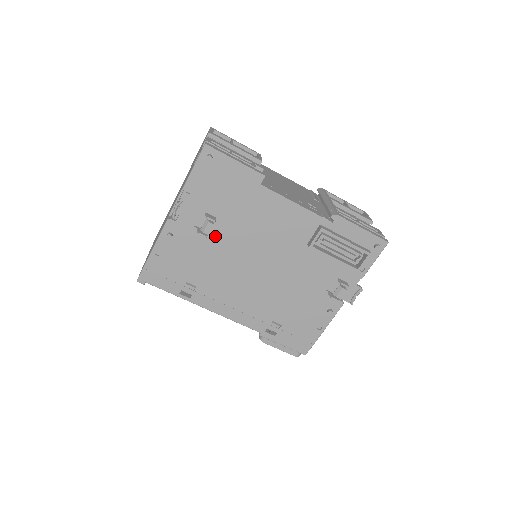
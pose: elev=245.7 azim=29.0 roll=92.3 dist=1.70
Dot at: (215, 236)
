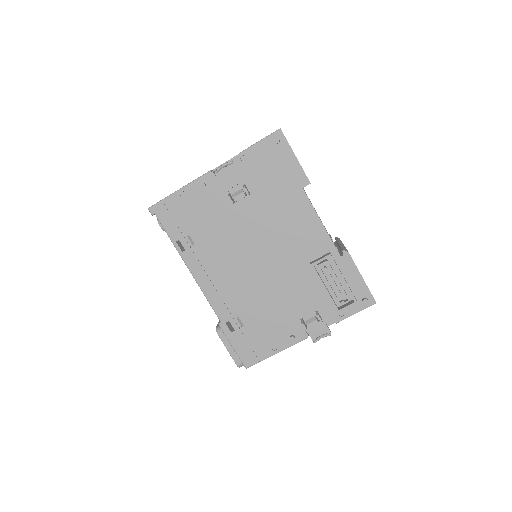
Dot at: (239, 209)
